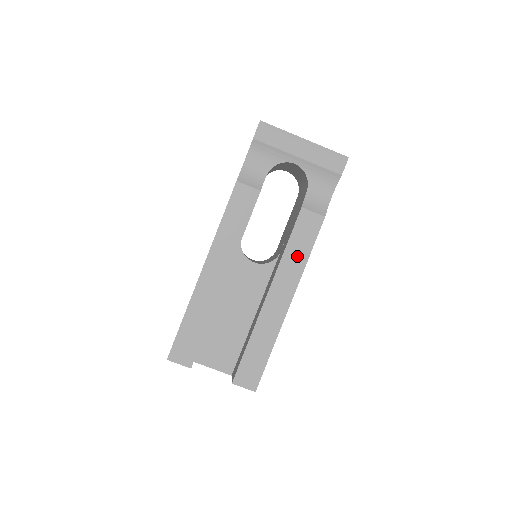
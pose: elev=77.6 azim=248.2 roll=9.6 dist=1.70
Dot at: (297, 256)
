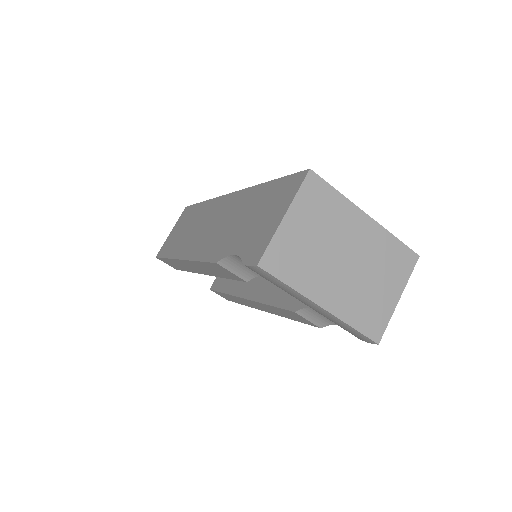
Dot at: (279, 312)
